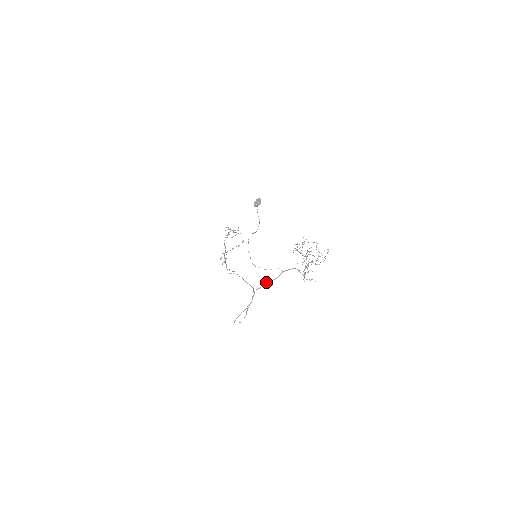
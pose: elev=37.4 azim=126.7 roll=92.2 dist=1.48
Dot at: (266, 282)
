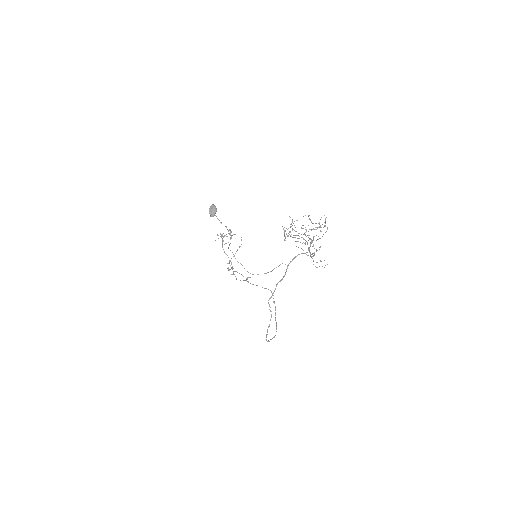
Dot at: occluded
